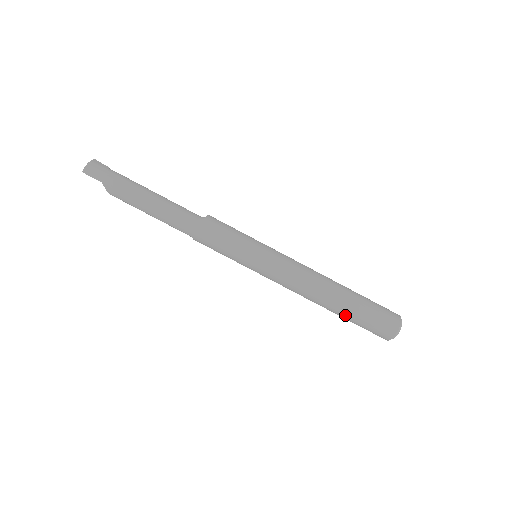
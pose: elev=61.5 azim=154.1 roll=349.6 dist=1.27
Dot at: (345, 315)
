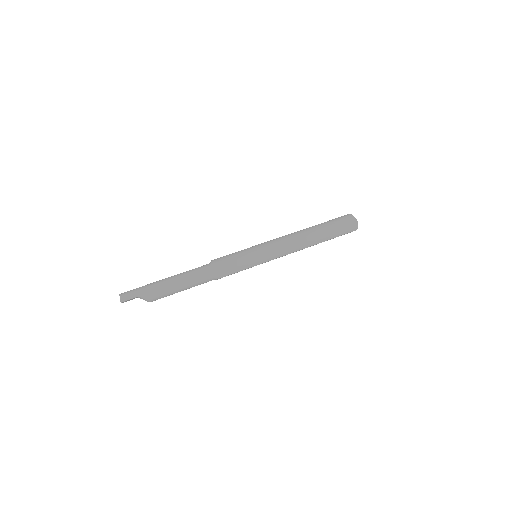
Dot at: (327, 236)
